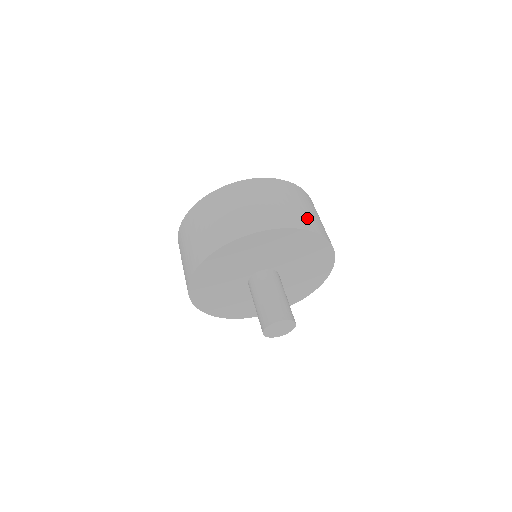
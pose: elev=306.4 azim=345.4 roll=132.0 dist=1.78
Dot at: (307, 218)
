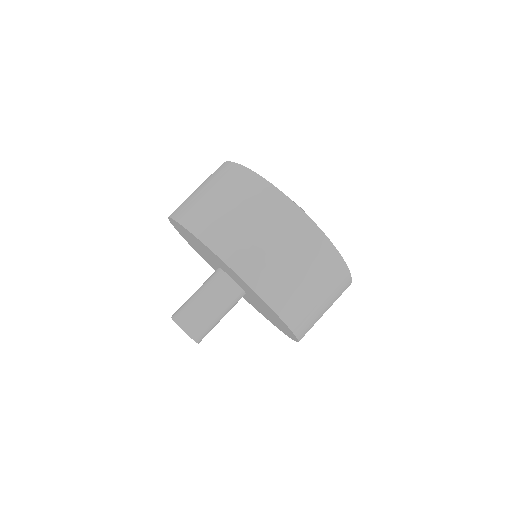
Dot at: (228, 233)
